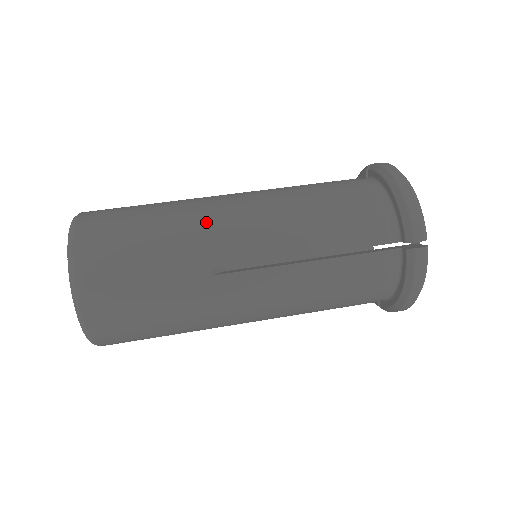
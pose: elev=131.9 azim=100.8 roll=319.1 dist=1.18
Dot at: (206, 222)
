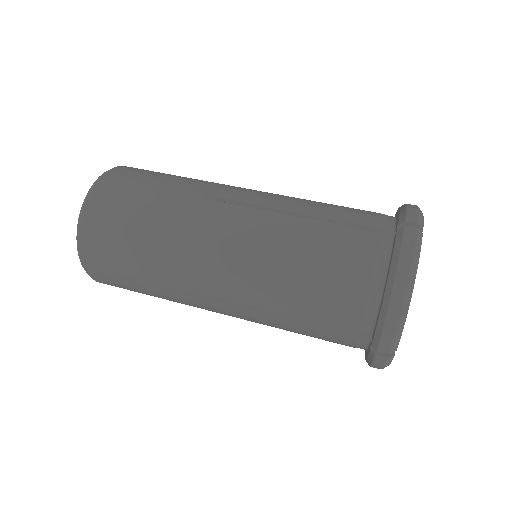
Dot at: (189, 250)
